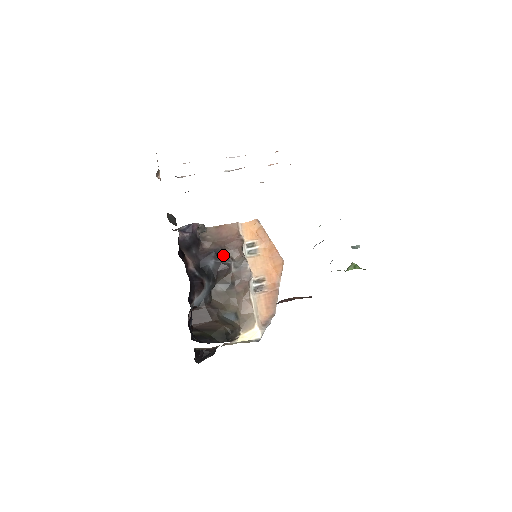
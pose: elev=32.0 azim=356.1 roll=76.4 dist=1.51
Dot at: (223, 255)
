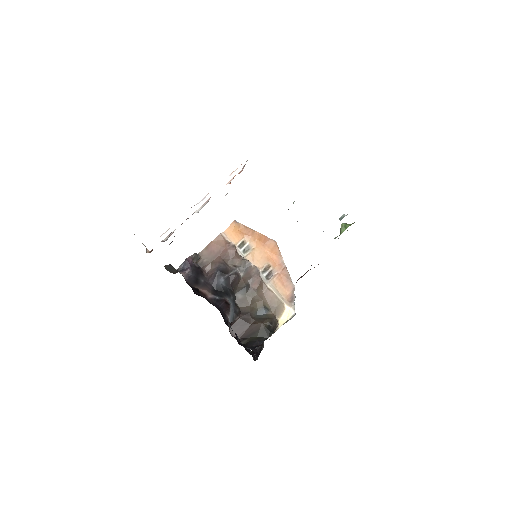
Dot at: (226, 268)
